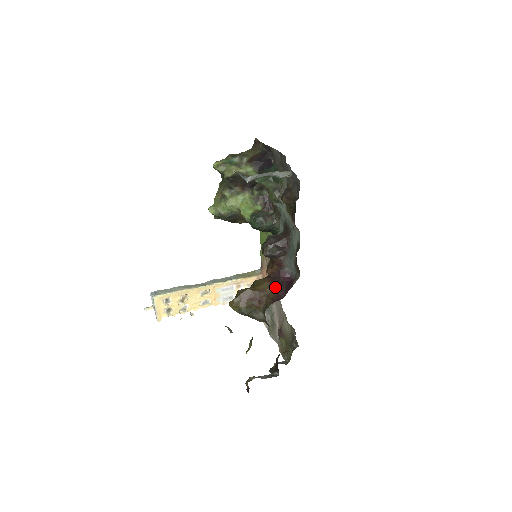
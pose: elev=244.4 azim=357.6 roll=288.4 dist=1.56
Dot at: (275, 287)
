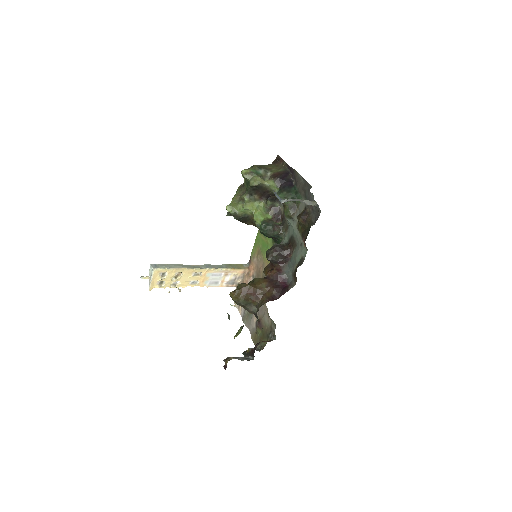
Dot at: (272, 288)
